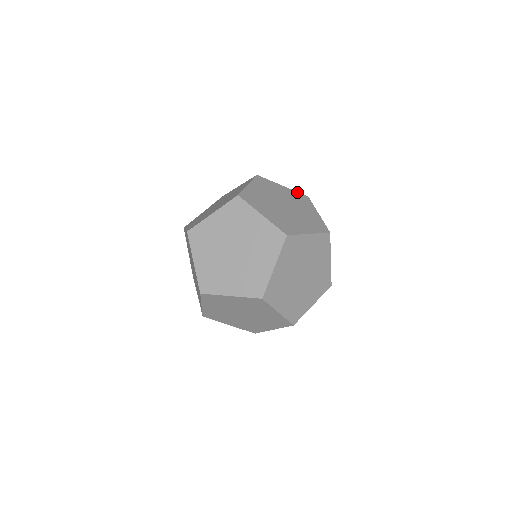
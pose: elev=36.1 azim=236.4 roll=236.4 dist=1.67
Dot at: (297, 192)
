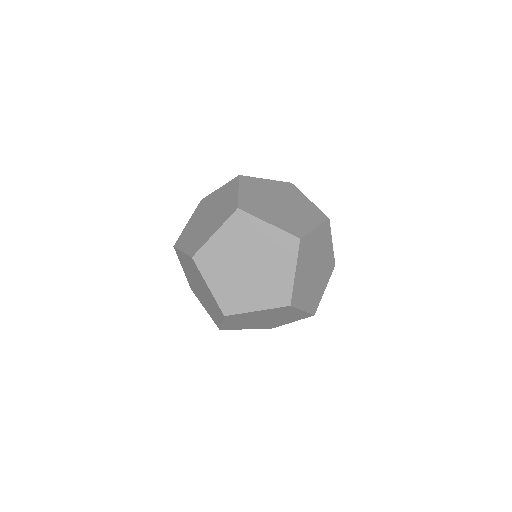
Dot at: occluded
